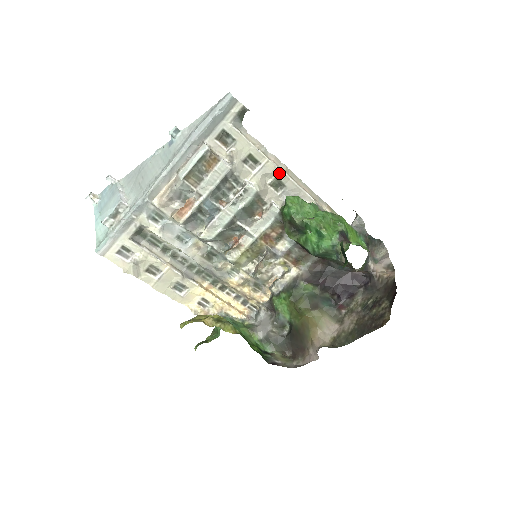
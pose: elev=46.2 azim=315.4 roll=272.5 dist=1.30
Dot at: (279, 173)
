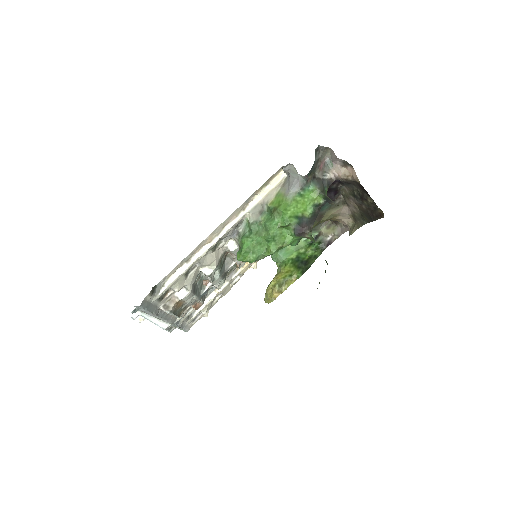
Dot at: (210, 248)
